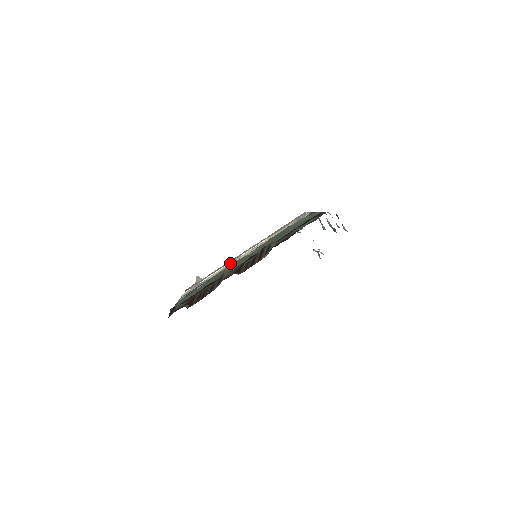
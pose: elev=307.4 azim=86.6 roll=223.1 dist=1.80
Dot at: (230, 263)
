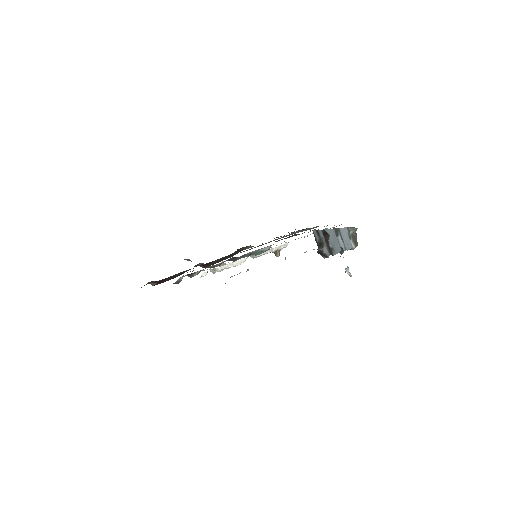
Dot at: occluded
